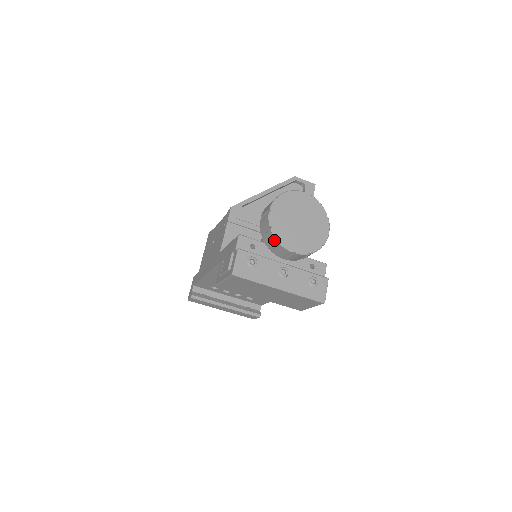
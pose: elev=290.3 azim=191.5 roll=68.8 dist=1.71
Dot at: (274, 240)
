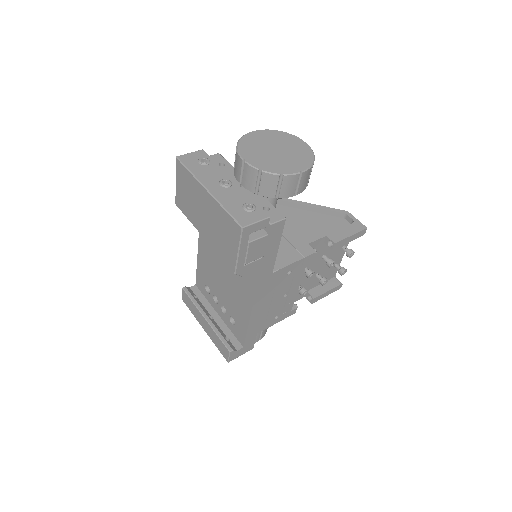
Dot at: (236, 149)
